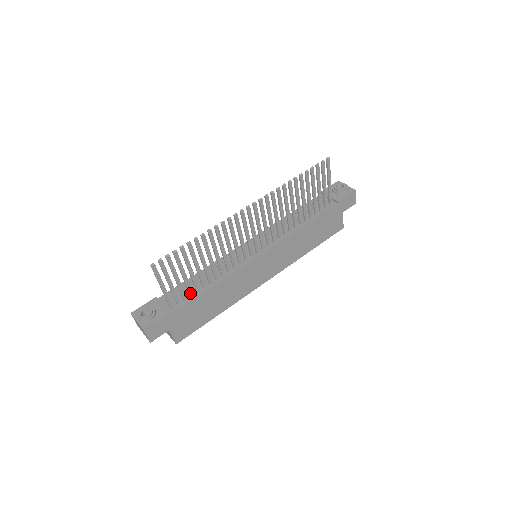
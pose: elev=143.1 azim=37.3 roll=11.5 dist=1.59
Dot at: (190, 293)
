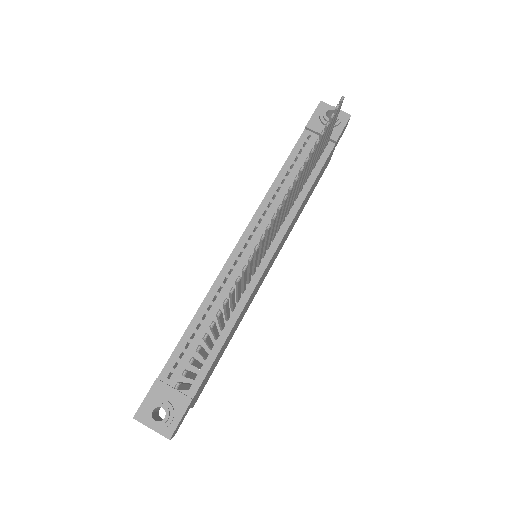
Dot at: (205, 358)
